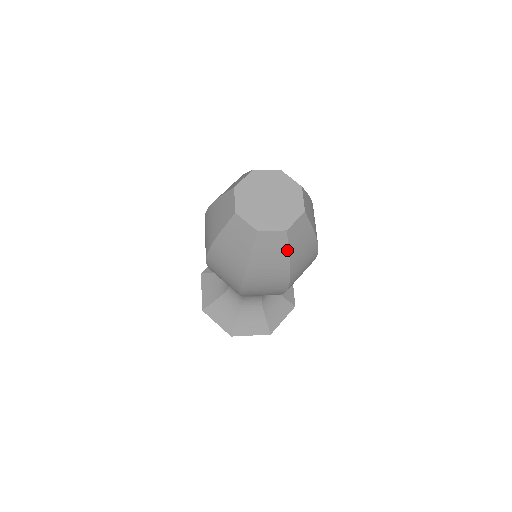
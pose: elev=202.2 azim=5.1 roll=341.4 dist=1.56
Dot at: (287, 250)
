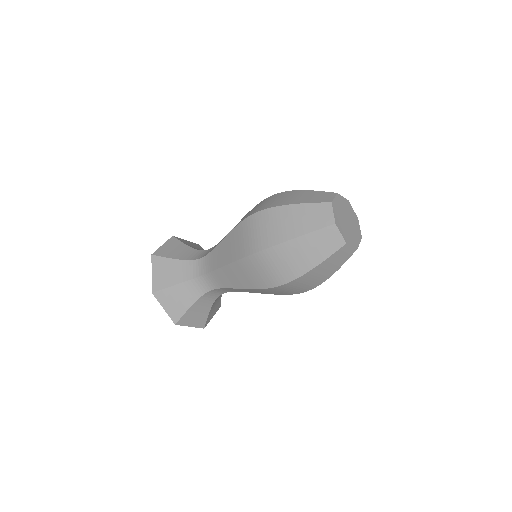
Dot at: (329, 255)
